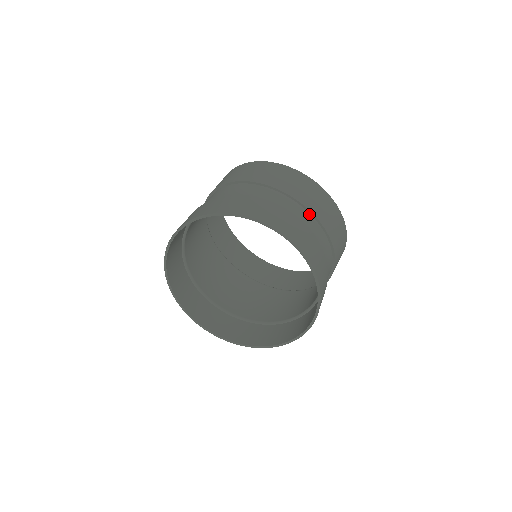
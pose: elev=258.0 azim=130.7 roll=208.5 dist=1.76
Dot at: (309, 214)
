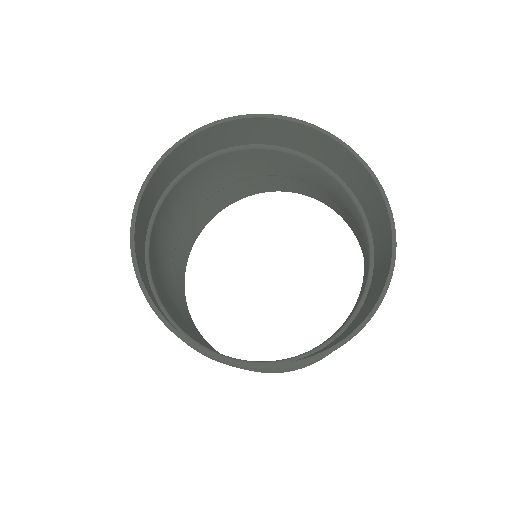
Dot at: occluded
